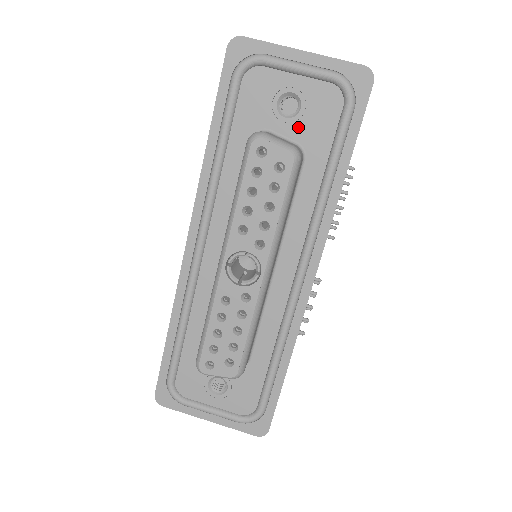
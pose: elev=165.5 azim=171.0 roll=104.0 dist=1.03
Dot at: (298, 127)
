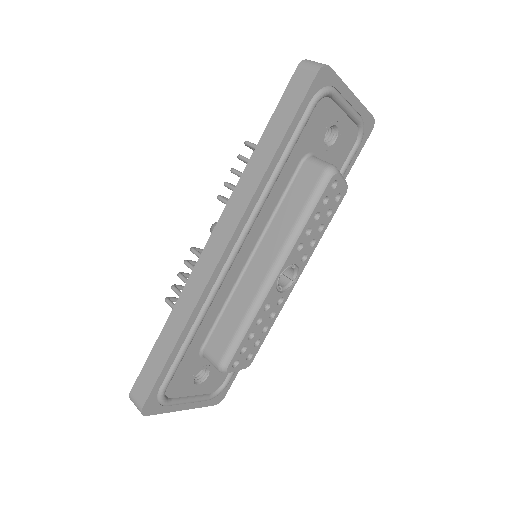
Dot at: (329, 155)
